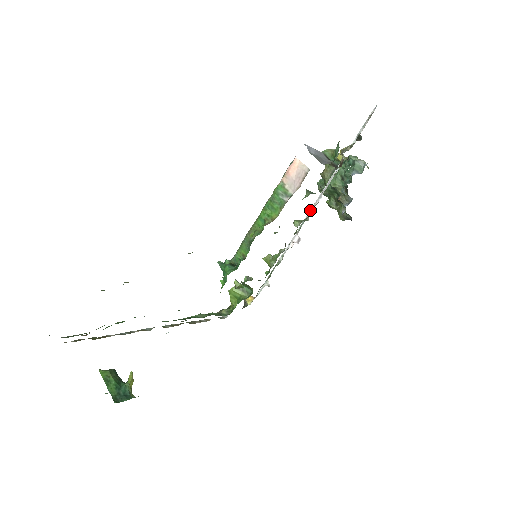
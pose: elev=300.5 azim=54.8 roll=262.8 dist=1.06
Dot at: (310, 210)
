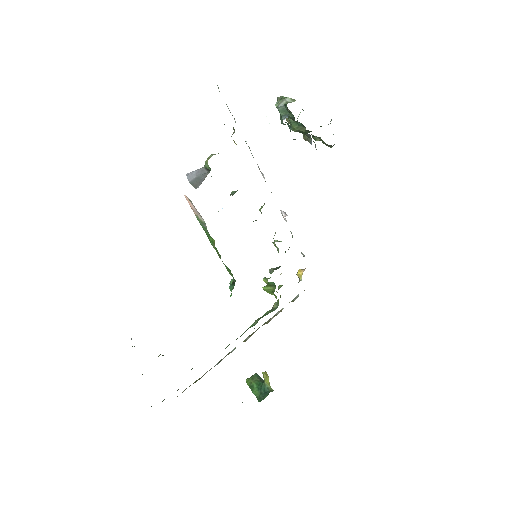
Dot at: occluded
